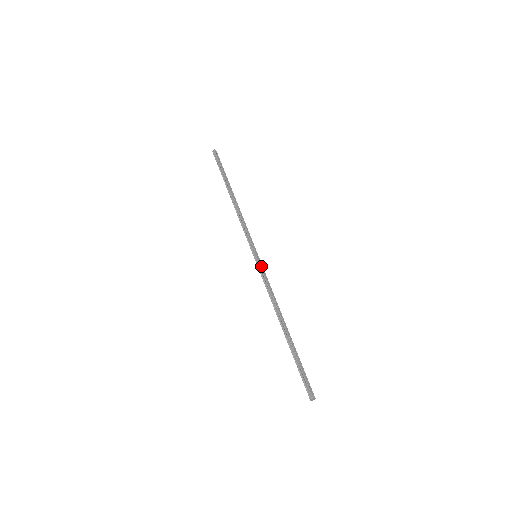
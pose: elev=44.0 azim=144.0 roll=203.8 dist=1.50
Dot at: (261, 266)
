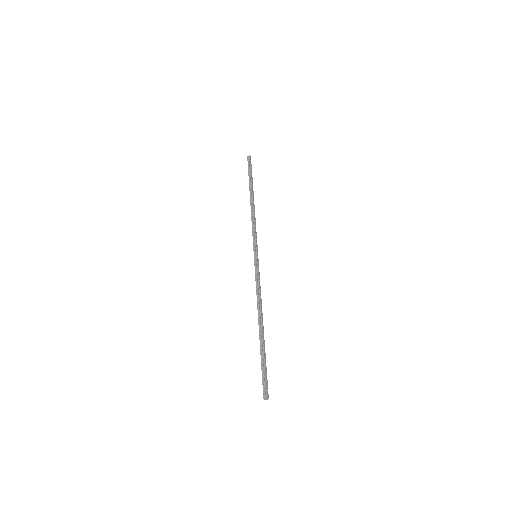
Dot at: (258, 266)
